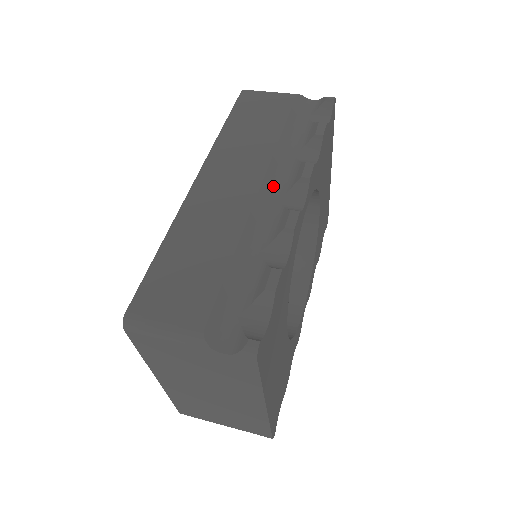
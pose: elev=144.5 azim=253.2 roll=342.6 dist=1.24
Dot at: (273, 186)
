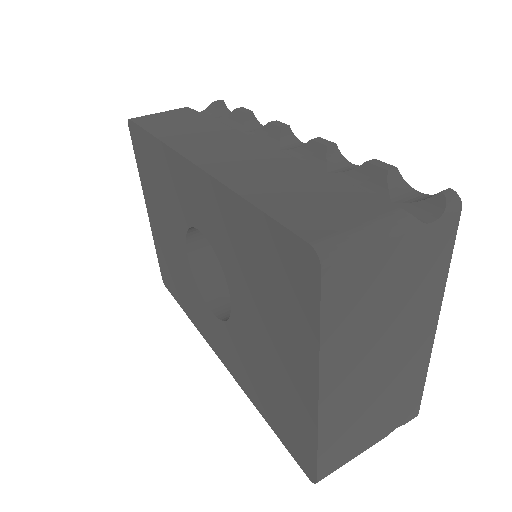
Dot at: occluded
